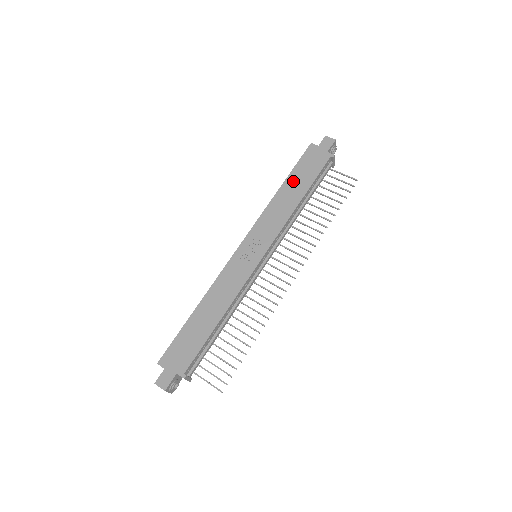
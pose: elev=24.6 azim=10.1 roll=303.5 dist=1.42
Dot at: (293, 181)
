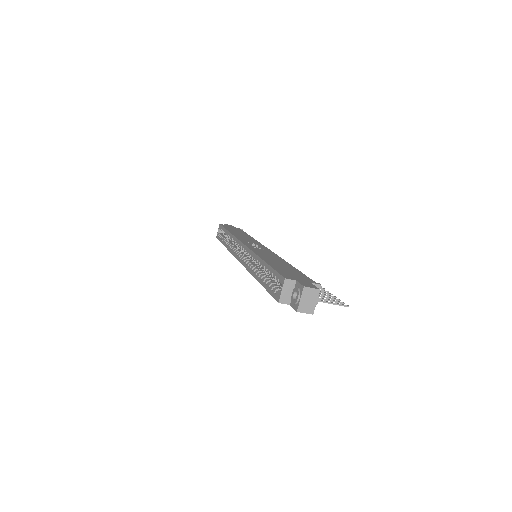
Dot at: (233, 231)
